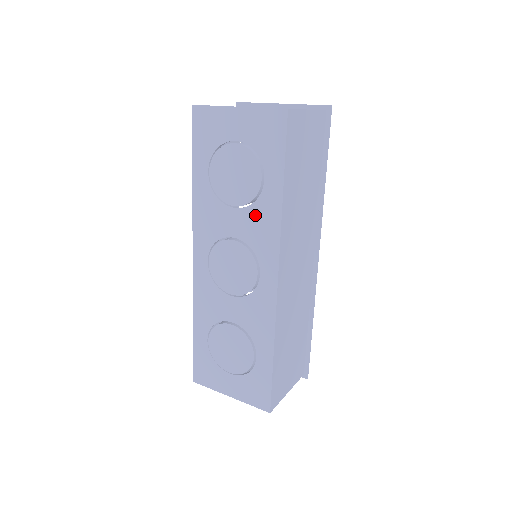
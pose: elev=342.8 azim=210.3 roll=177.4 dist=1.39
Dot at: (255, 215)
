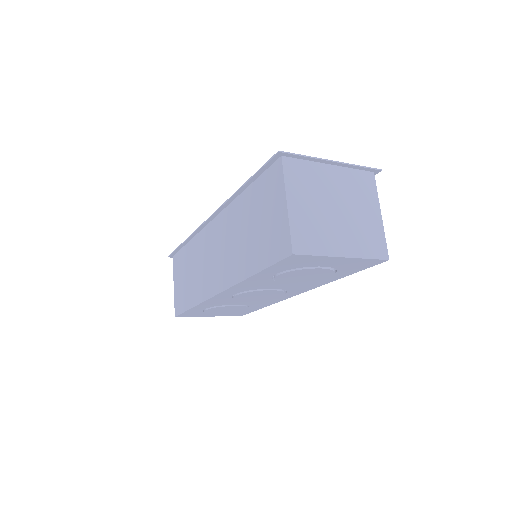
Dot at: (304, 284)
